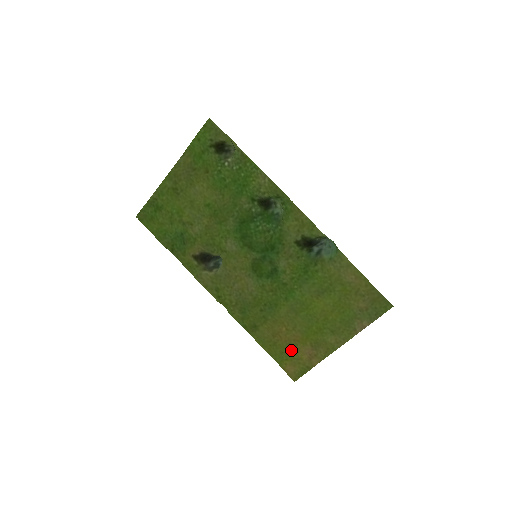
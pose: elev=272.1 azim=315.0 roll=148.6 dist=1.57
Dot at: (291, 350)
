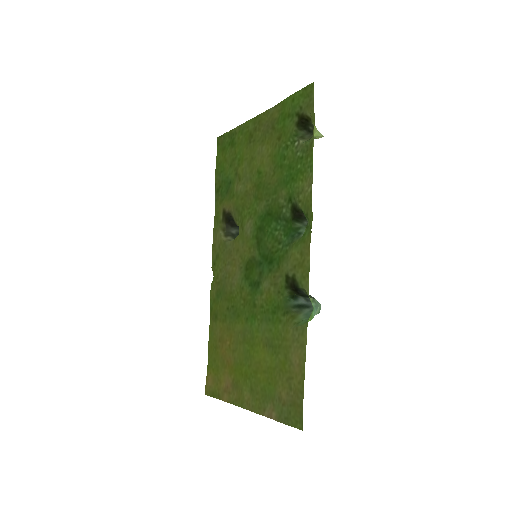
Dot at: (220, 366)
